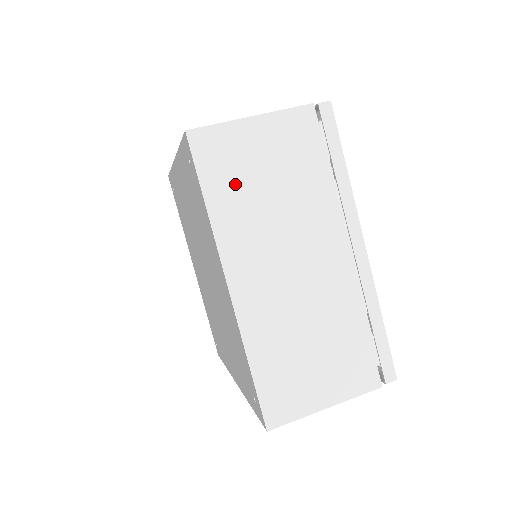
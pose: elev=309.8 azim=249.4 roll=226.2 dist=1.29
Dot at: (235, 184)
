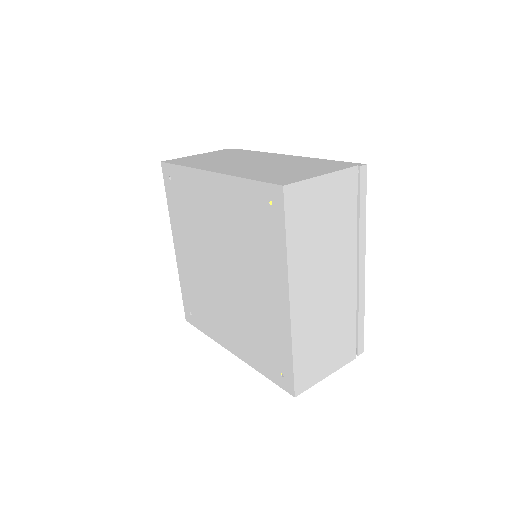
Dot at: (196, 161)
